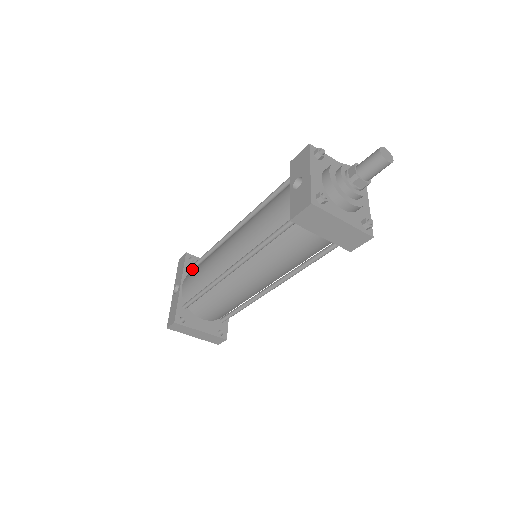
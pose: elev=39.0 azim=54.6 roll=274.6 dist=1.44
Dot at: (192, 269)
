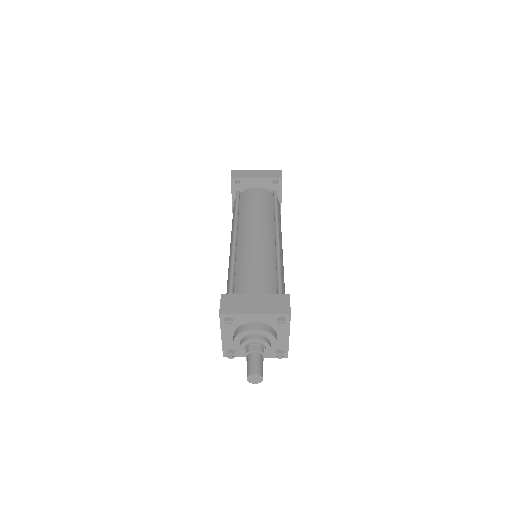
Dot at: occluded
